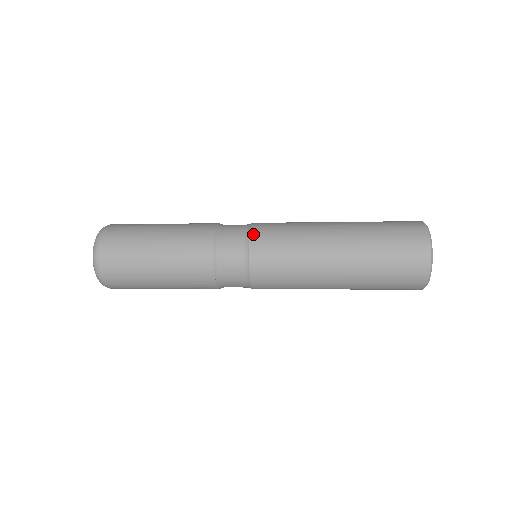
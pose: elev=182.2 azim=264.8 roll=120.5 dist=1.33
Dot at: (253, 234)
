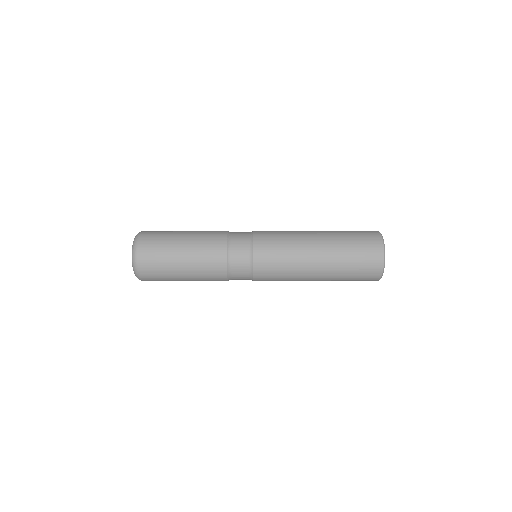
Dot at: (256, 237)
